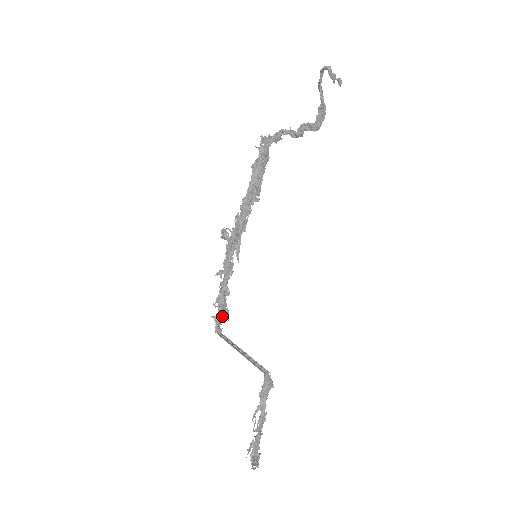
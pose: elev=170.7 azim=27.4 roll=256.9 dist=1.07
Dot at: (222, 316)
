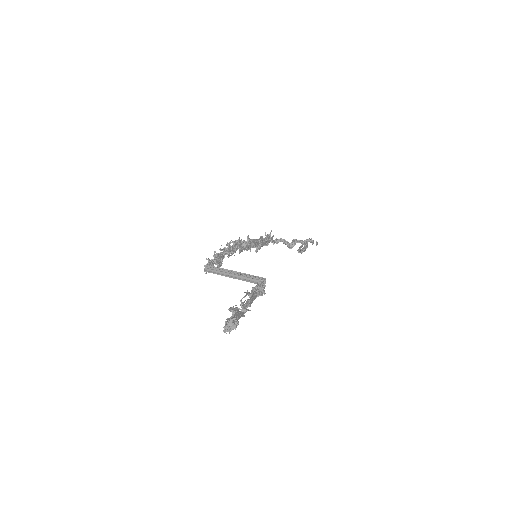
Dot at: (217, 262)
